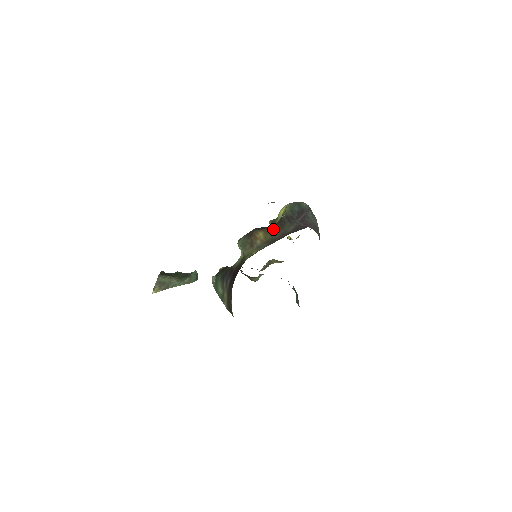
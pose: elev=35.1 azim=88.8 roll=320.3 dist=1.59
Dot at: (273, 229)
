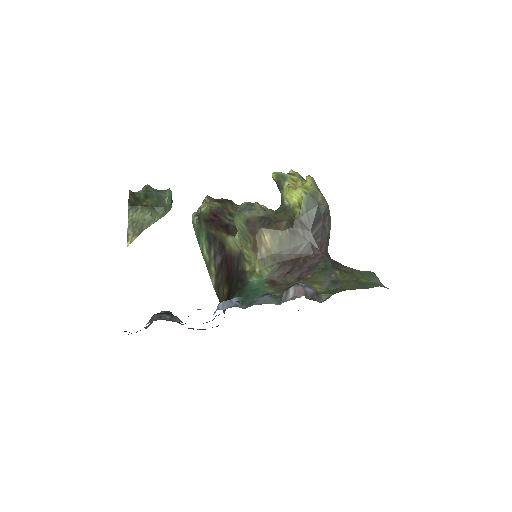
Dot at: (282, 235)
